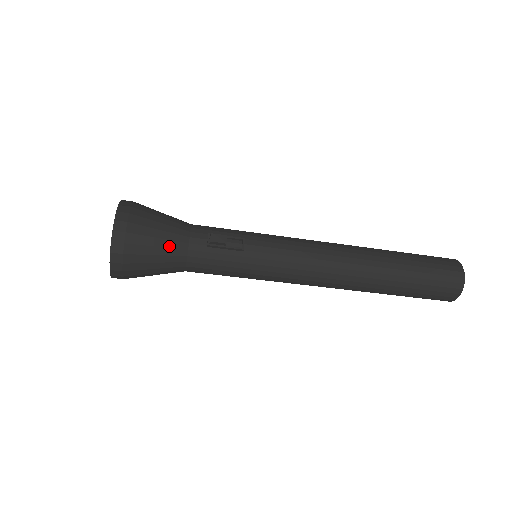
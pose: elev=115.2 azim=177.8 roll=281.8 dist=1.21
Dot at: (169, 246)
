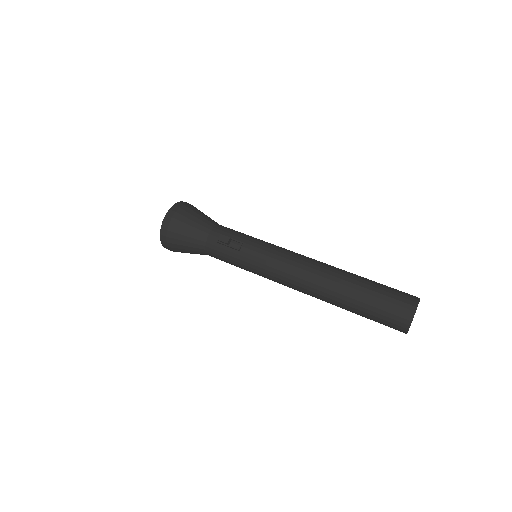
Dot at: (194, 237)
